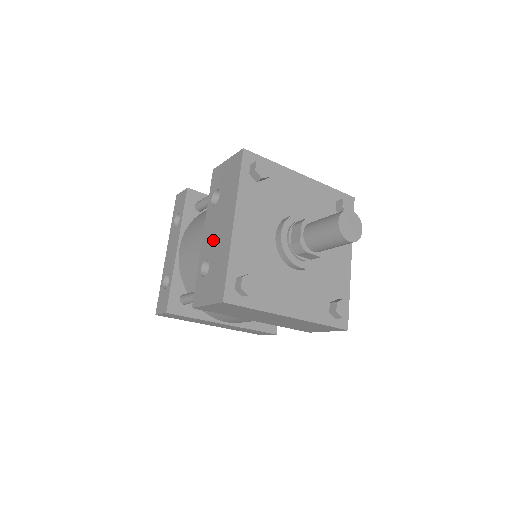
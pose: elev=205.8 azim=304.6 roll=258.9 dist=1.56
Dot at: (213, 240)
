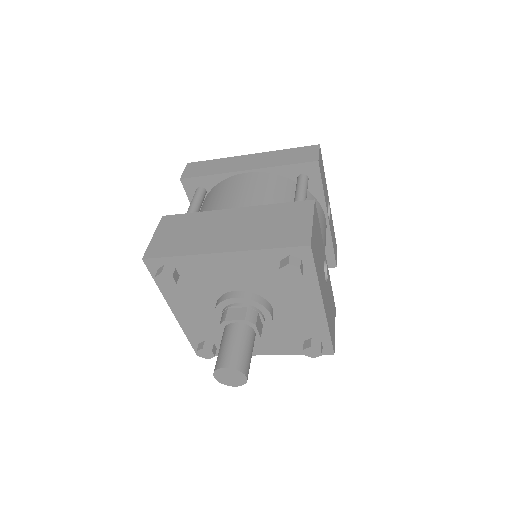
Dot at: occluded
